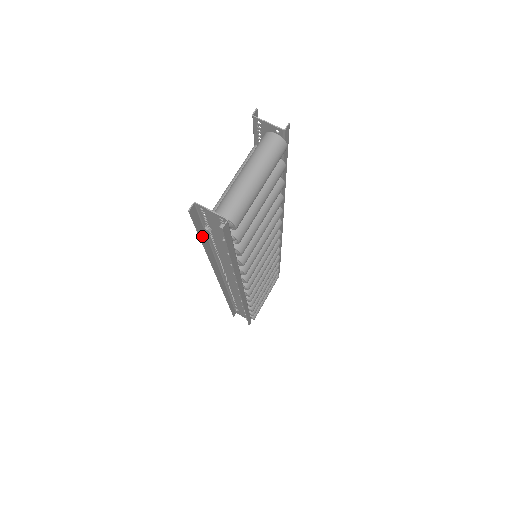
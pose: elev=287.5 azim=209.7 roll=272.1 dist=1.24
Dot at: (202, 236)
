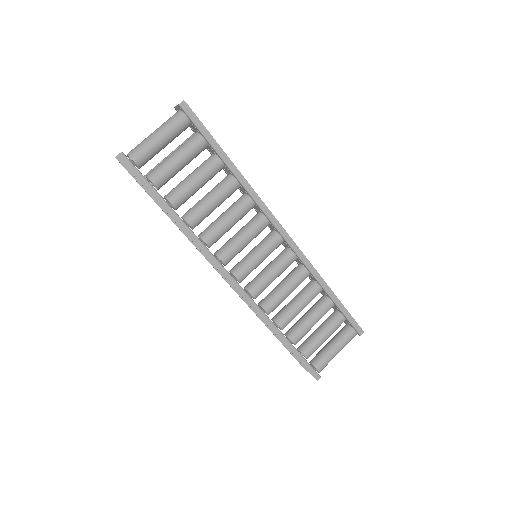
Dot at: occluded
